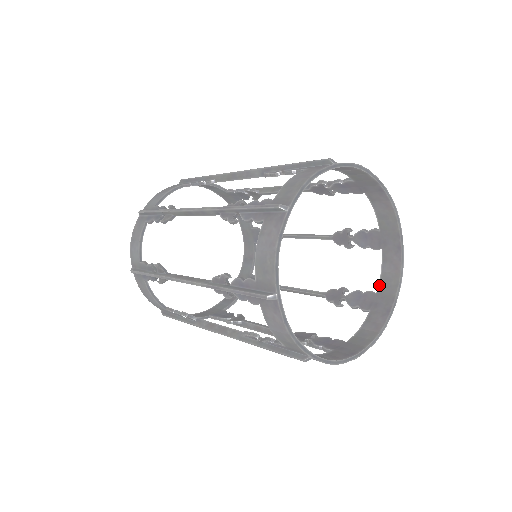
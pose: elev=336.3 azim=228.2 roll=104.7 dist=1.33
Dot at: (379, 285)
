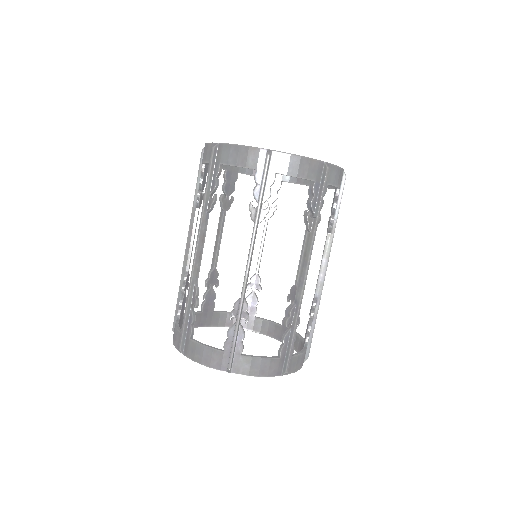
Dot at: occluded
